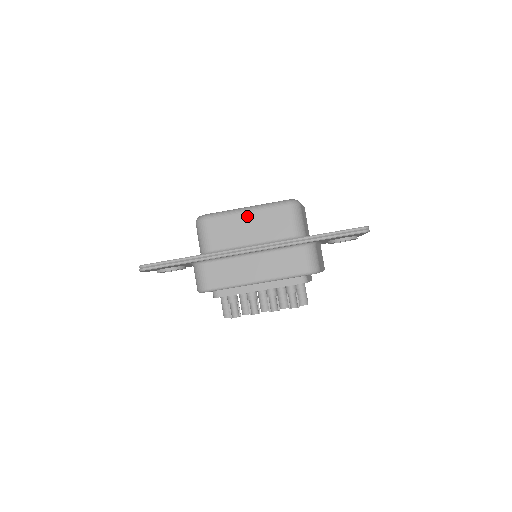
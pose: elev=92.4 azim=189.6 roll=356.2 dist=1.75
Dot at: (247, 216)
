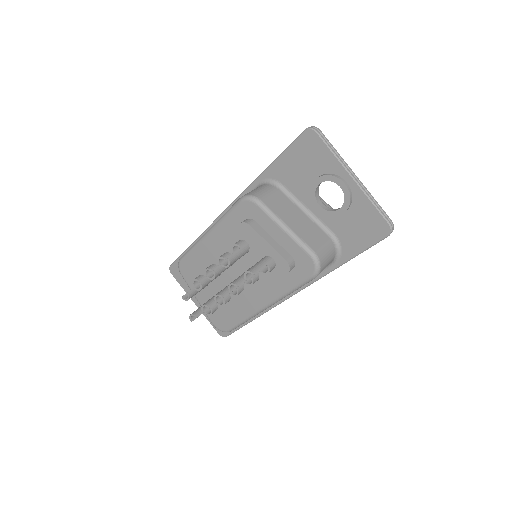
Dot at: occluded
